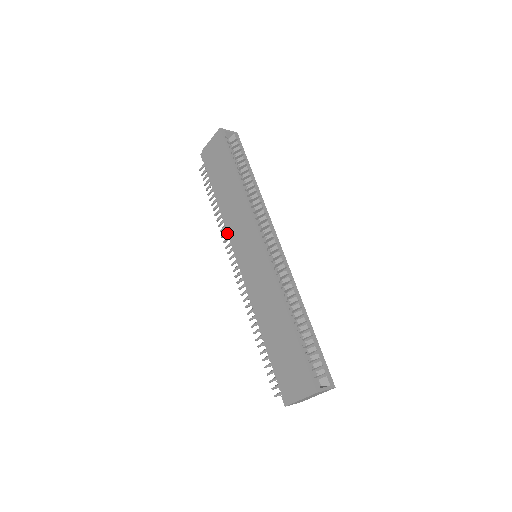
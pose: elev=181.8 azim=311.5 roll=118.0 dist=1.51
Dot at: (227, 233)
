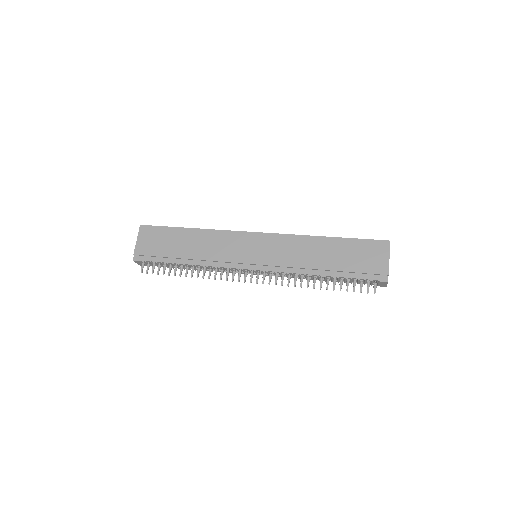
Dot at: (219, 267)
